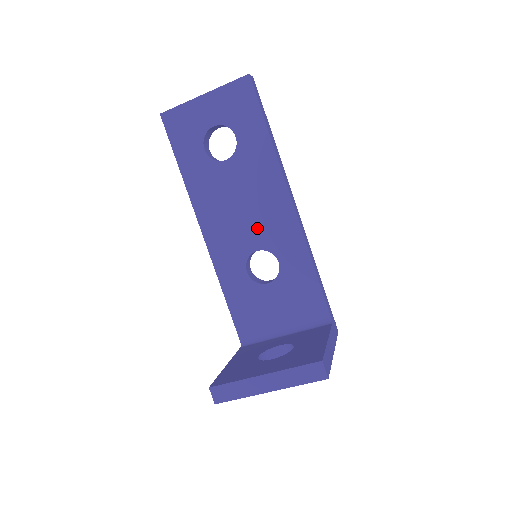
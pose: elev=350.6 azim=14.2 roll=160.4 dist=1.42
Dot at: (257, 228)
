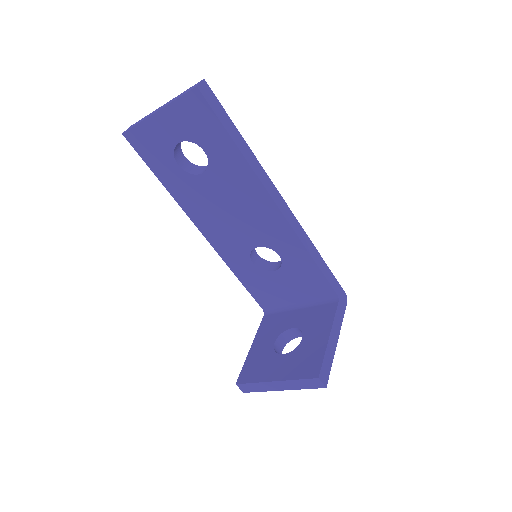
Dot at: (251, 230)
